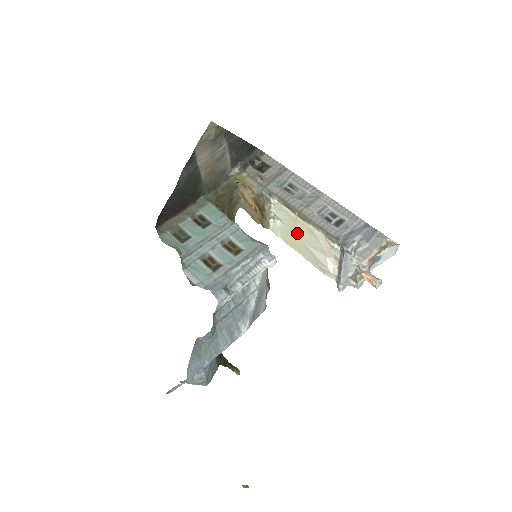
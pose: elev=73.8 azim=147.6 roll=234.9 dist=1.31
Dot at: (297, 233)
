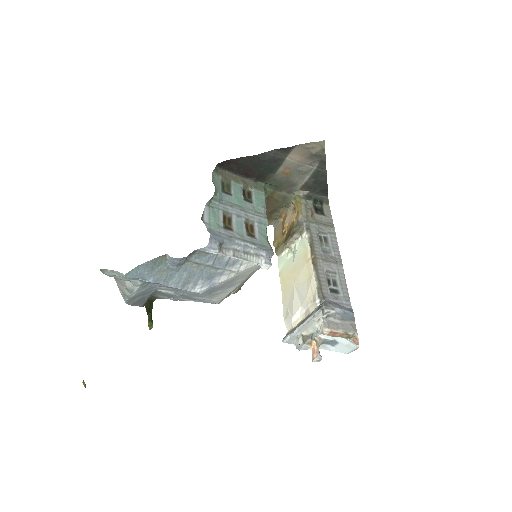
Dot at: (297, 272)
